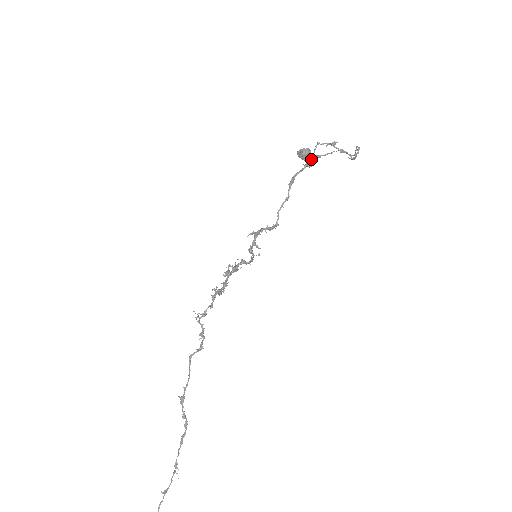
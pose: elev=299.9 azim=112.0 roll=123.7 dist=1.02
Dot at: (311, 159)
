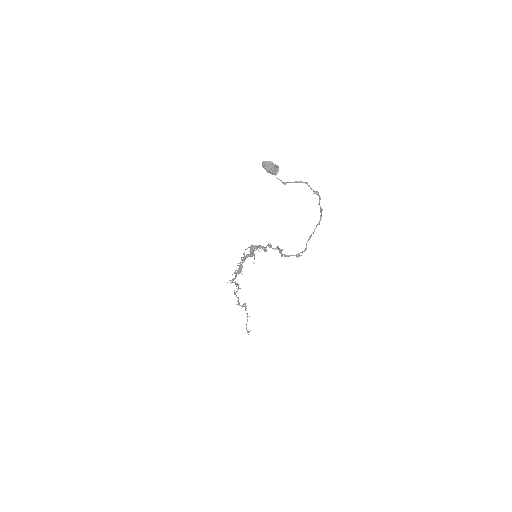
Dot at: (282, 254)
